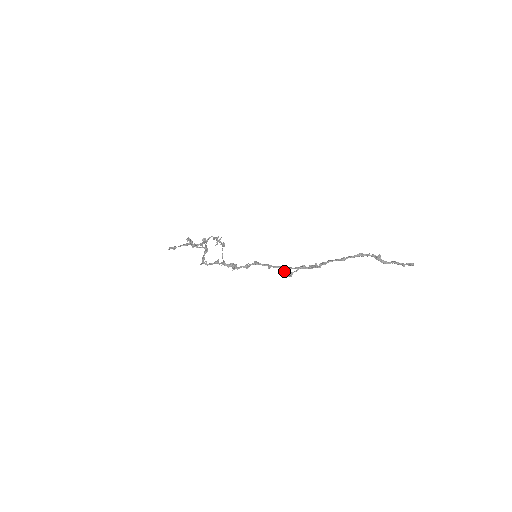
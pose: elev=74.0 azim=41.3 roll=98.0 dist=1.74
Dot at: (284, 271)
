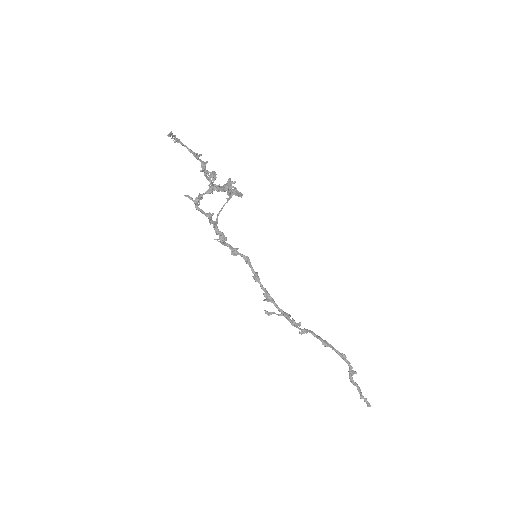
Dot at: (266, 300)
